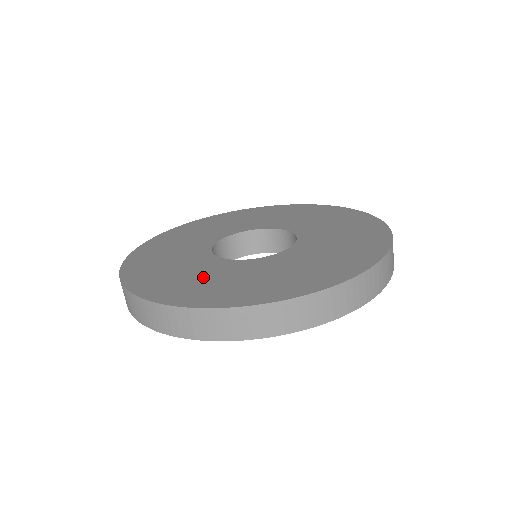
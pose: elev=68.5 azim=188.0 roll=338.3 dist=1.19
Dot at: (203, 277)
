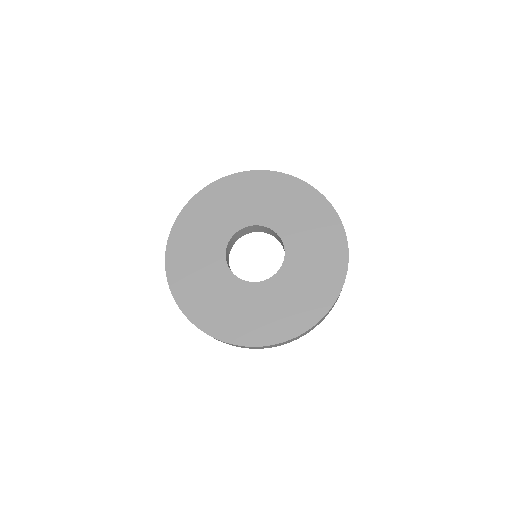
Dot at: (201, 273)
